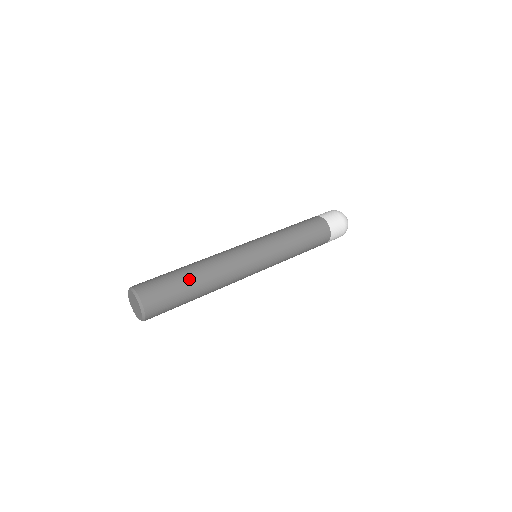
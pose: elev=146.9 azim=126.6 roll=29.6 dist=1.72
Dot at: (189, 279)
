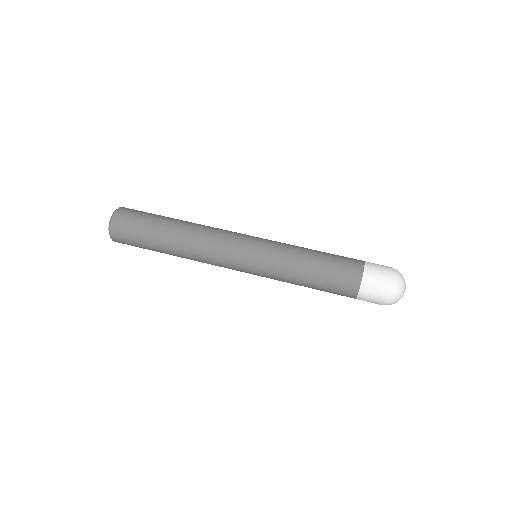
Dot at: (160, 250)
